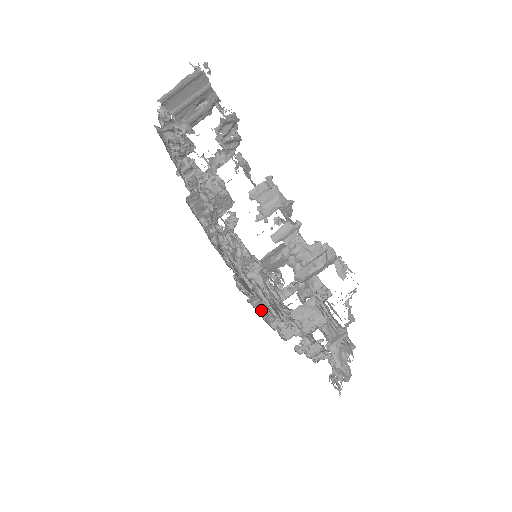
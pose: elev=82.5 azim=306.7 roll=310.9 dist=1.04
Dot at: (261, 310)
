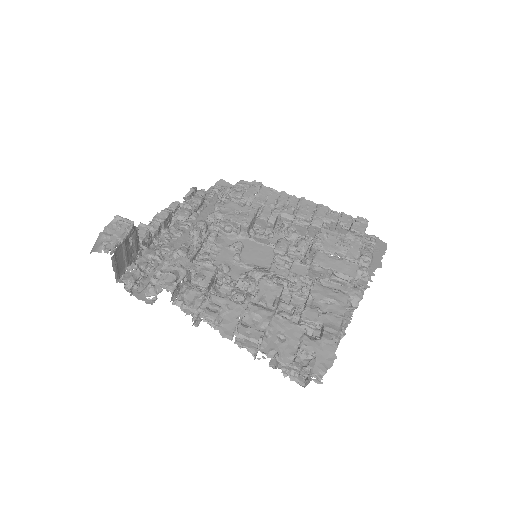
Dot at: occluded
